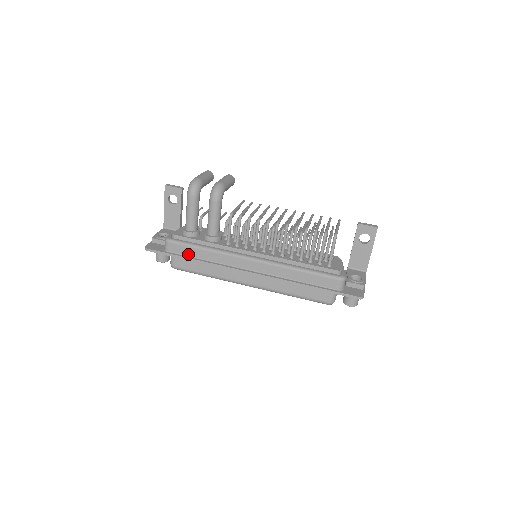
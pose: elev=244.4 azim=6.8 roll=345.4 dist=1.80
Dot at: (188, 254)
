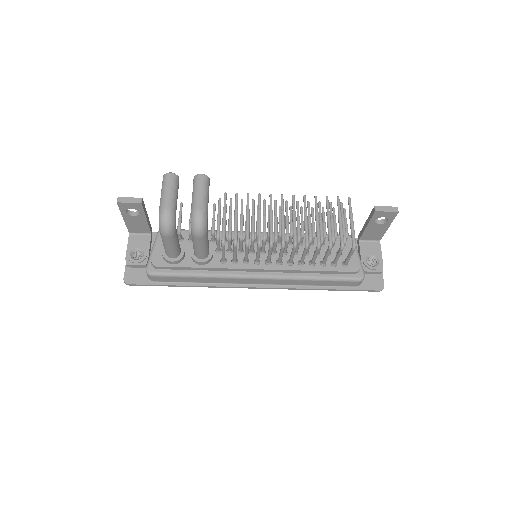
Dot at: (180, 281)
